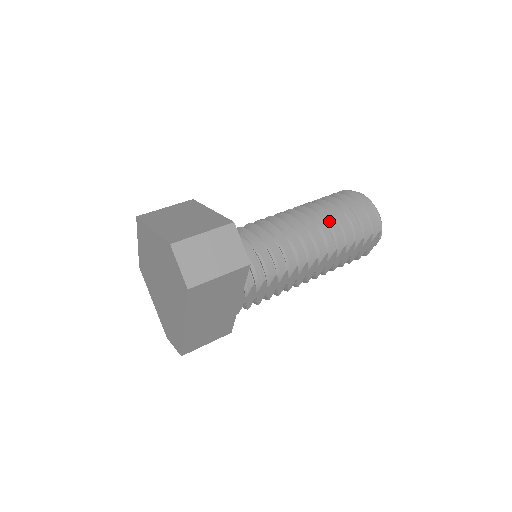
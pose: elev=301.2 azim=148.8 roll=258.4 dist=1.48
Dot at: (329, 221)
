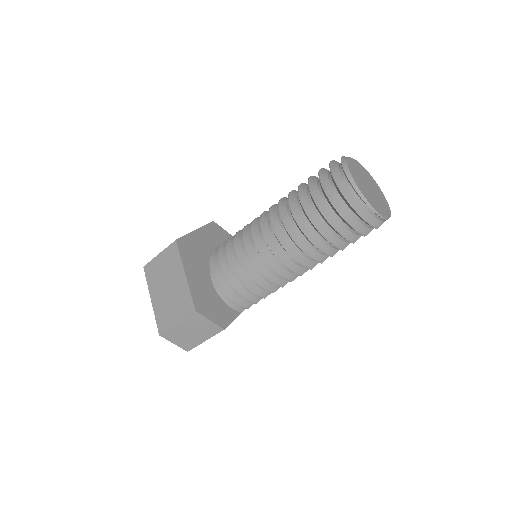
Dot at: (307, 239)
